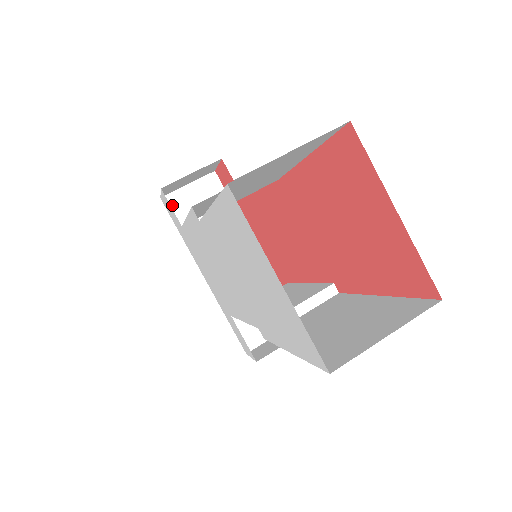
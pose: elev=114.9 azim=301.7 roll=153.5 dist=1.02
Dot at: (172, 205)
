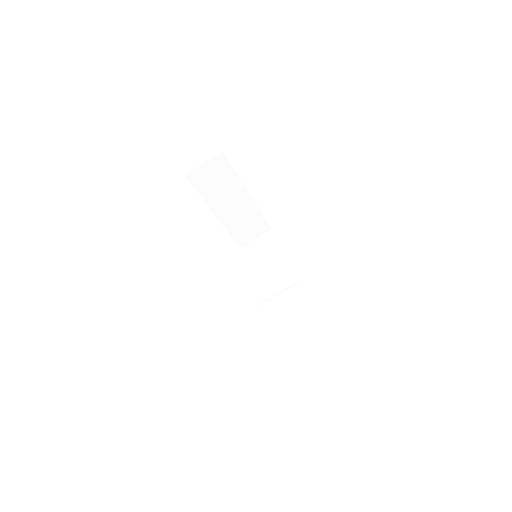
Dot at: (192, 178)
